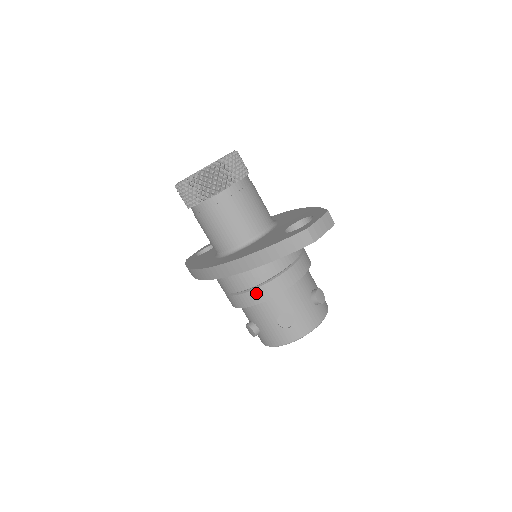
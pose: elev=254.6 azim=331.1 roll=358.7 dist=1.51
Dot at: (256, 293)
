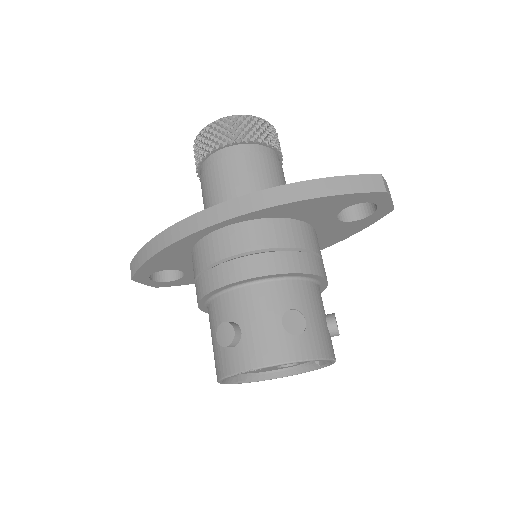
Dot at: (271, 258)
